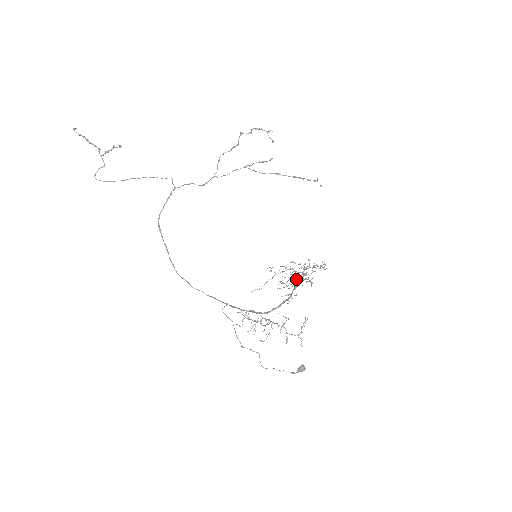
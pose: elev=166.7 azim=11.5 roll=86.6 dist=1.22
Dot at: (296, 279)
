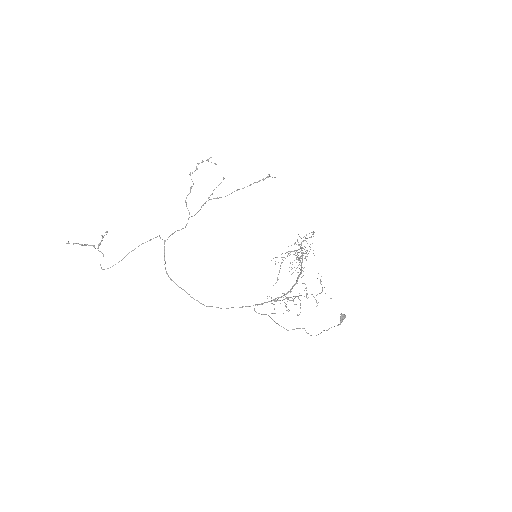
Dot at: occluded
